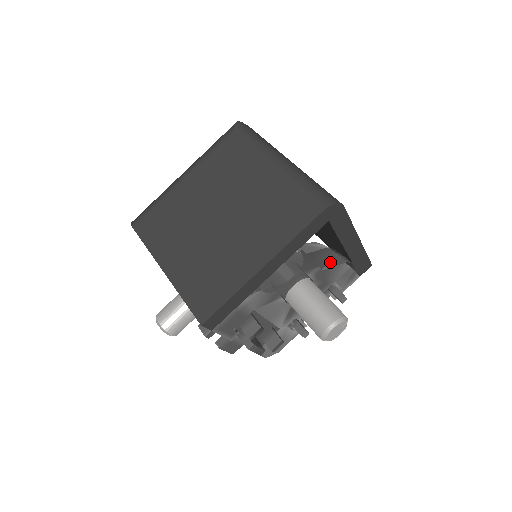
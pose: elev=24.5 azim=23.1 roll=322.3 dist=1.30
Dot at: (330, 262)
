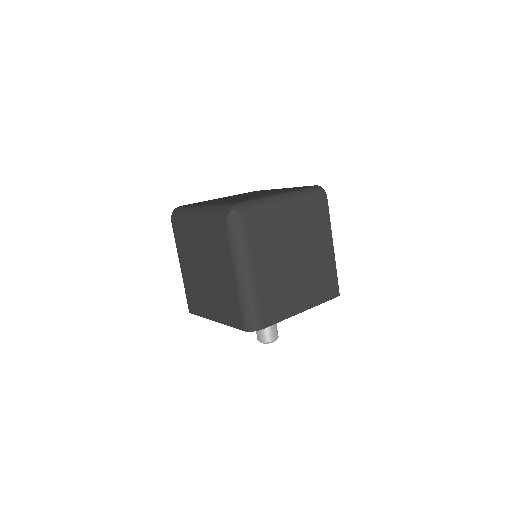
Dot at: occluded
